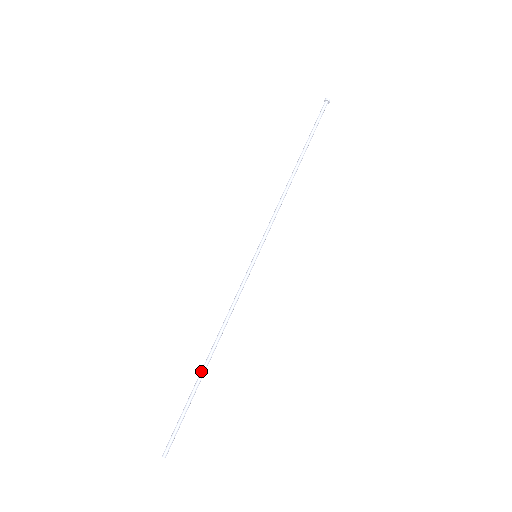
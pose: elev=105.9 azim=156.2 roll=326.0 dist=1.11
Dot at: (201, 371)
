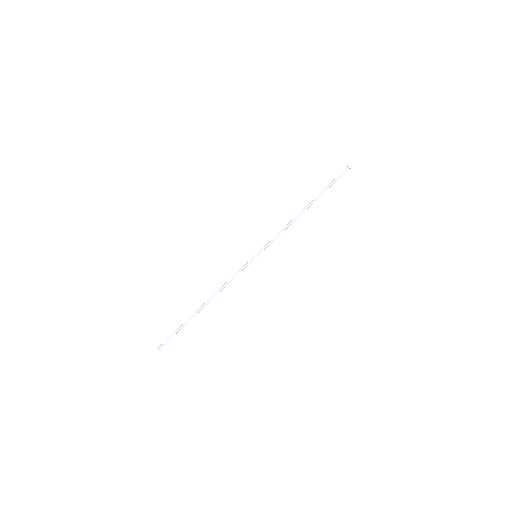
Dot at: (196, 312)
